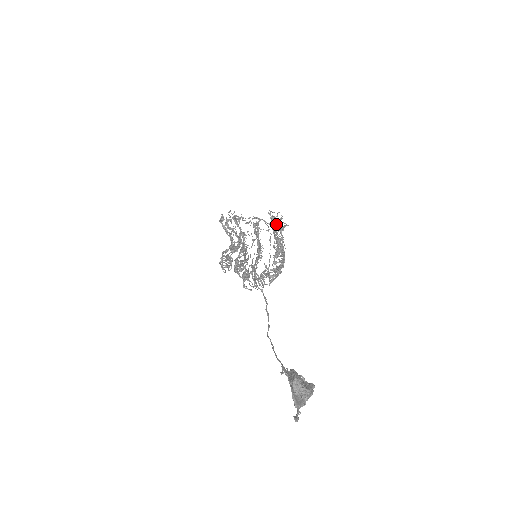
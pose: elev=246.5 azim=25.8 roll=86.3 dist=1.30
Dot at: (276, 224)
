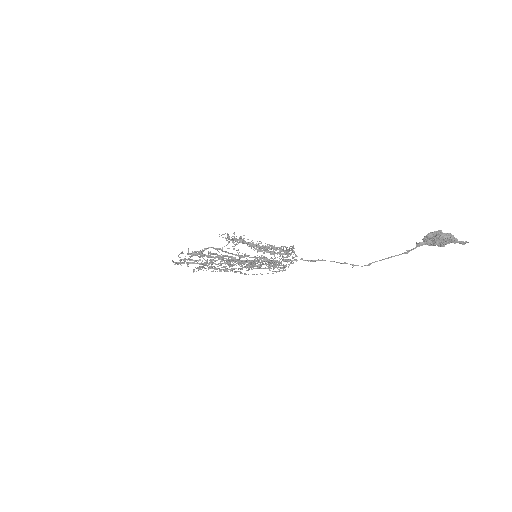
Dot at: (241, 236)
